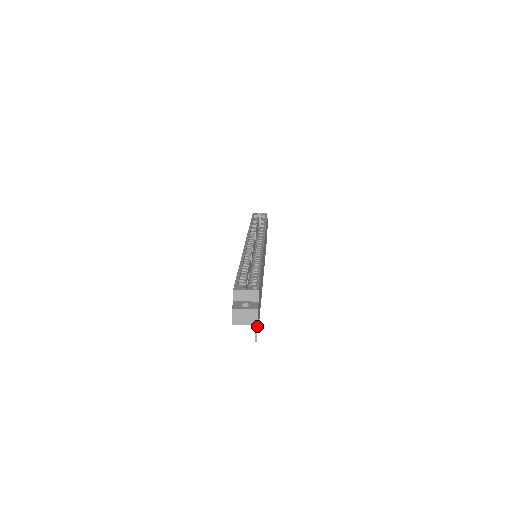
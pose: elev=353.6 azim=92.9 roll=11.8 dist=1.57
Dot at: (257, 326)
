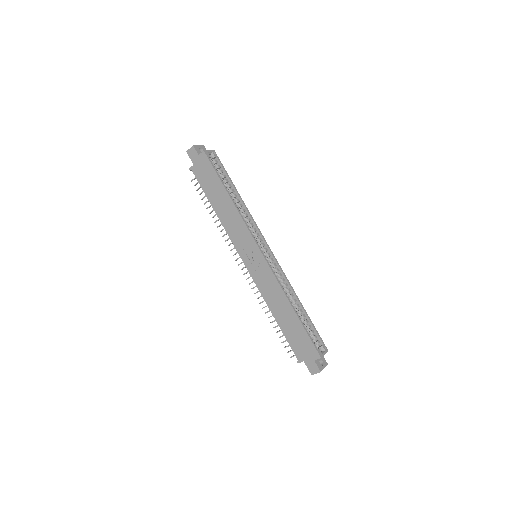
Dot at: occluded
